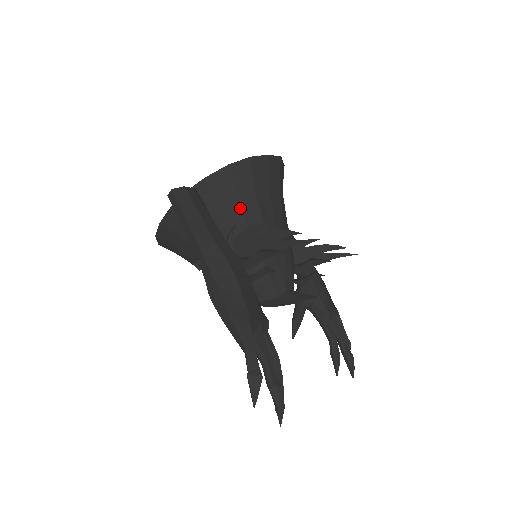
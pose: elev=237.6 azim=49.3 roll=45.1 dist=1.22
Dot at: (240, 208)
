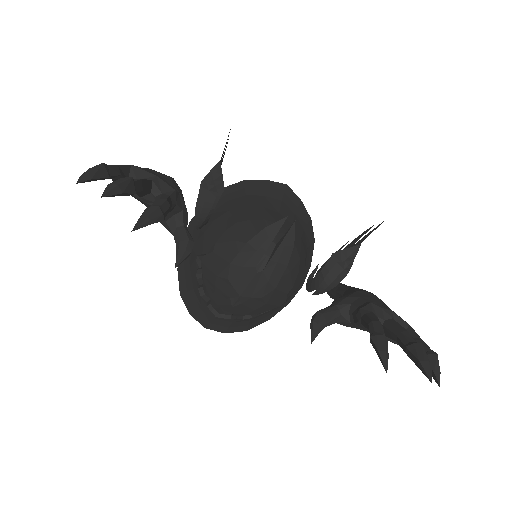
Dot at: (226, 204)
